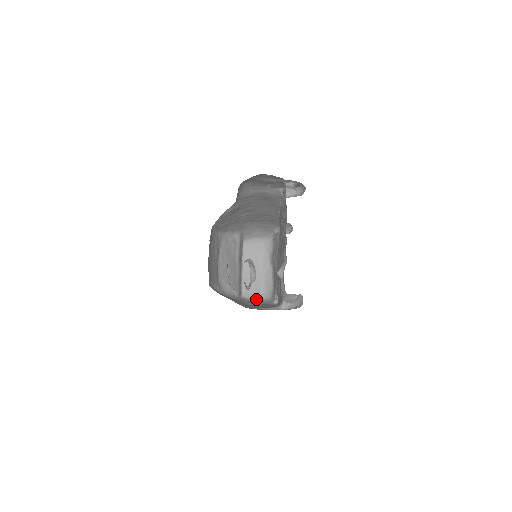
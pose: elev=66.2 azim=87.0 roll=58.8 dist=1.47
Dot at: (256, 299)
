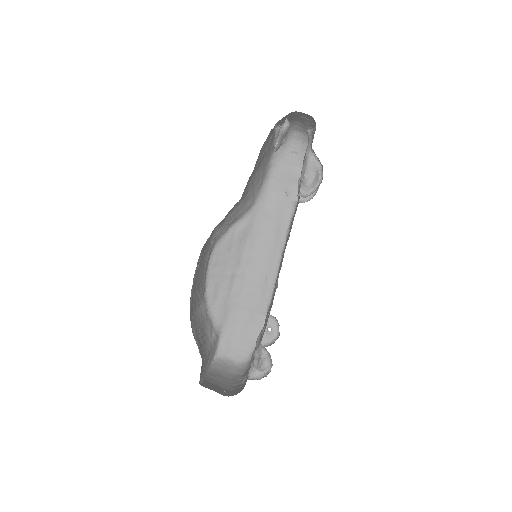
Dot at: occluded
